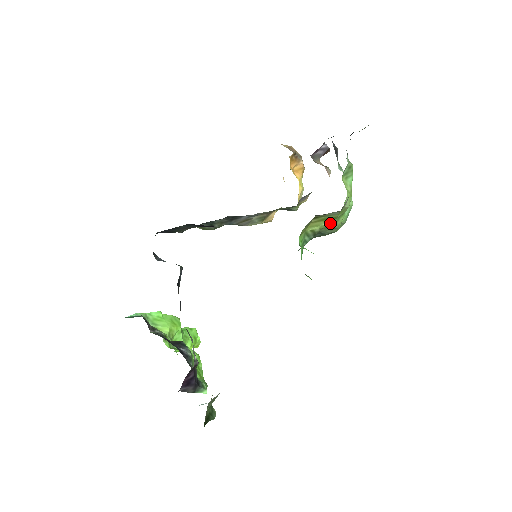
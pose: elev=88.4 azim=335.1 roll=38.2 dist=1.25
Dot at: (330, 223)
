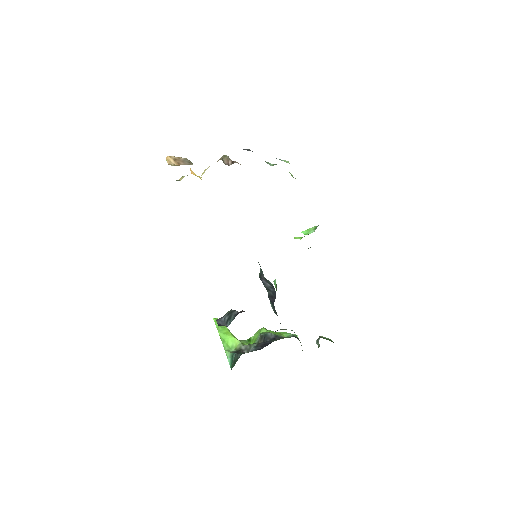
Dot at: occluded
